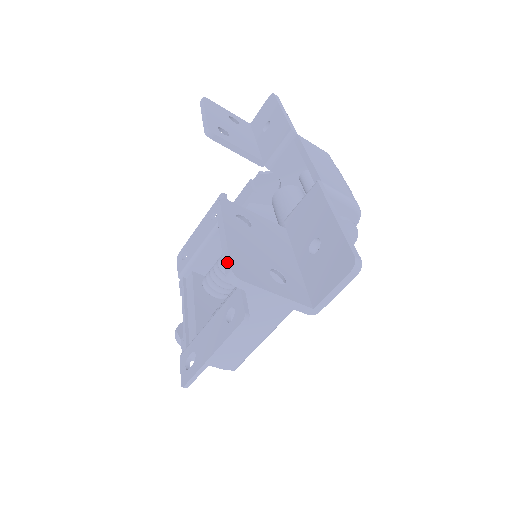
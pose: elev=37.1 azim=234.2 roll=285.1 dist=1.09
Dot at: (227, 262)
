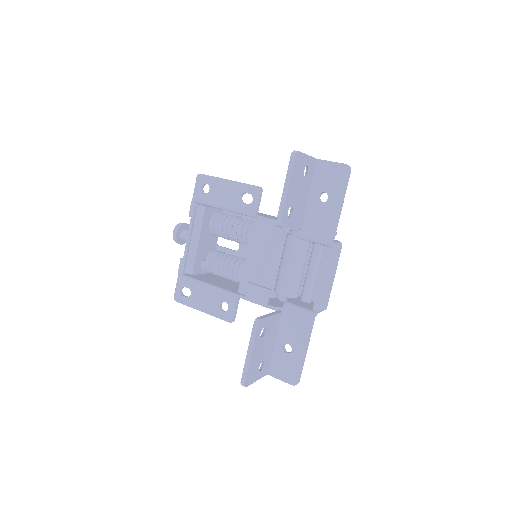
Dot at: (245, 376)
